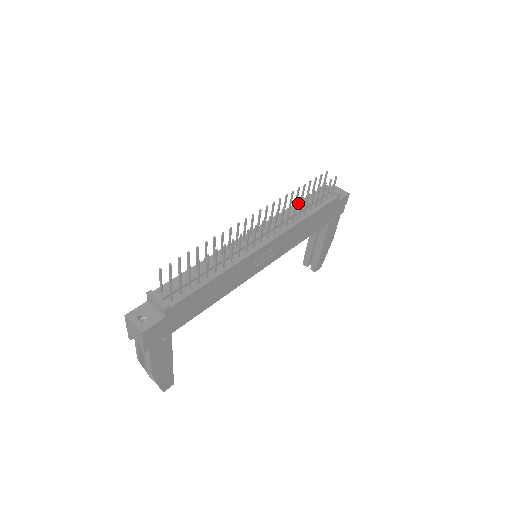
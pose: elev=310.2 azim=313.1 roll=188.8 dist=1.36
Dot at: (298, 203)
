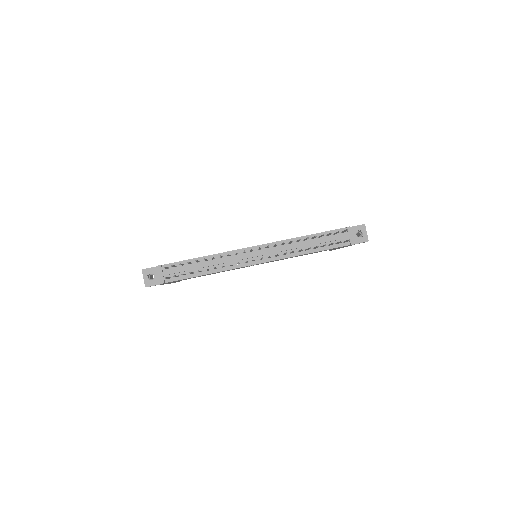
Dot at: (312, 235)
